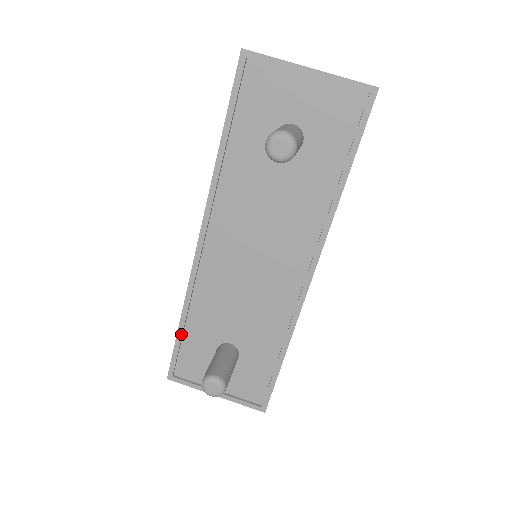
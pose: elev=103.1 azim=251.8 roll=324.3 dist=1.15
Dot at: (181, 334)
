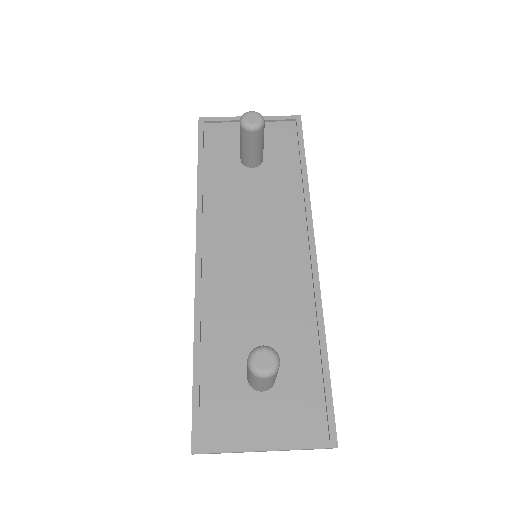
Dot at: (198, 372)
